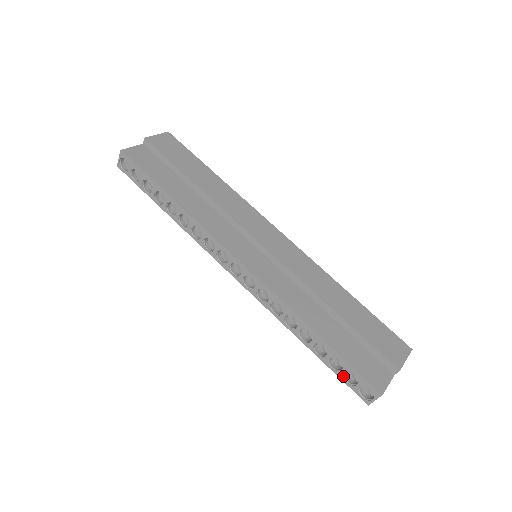
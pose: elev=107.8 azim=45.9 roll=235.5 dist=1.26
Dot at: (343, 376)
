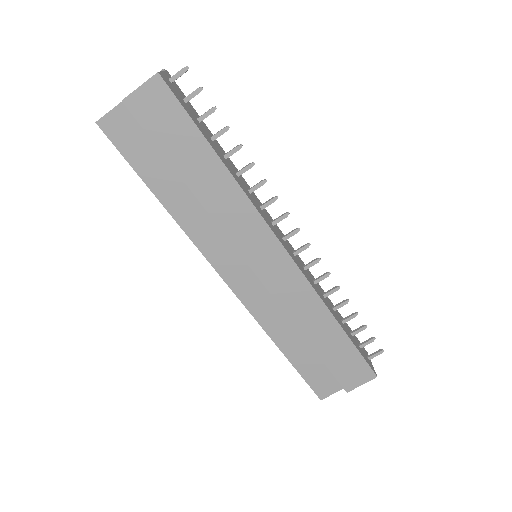
Dot at: occluded
